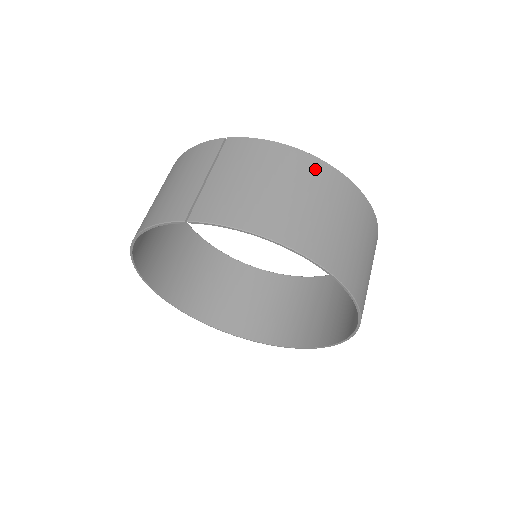
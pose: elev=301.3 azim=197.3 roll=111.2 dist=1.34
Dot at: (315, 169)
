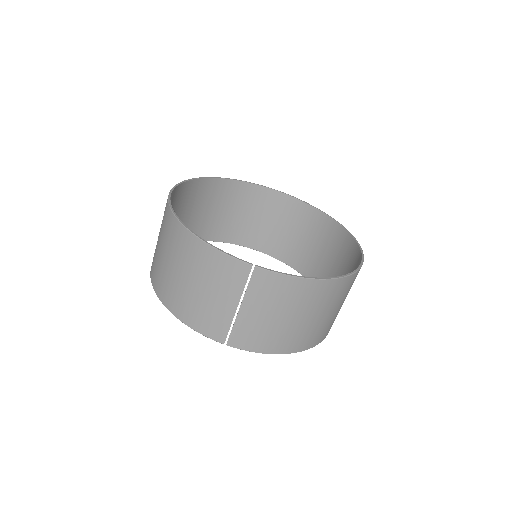
Dot at: (329, 290)
